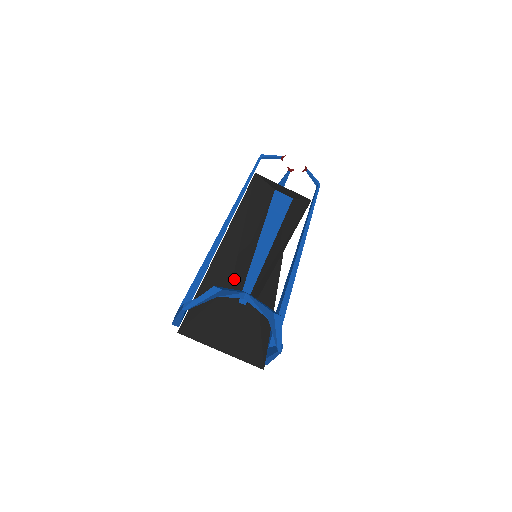
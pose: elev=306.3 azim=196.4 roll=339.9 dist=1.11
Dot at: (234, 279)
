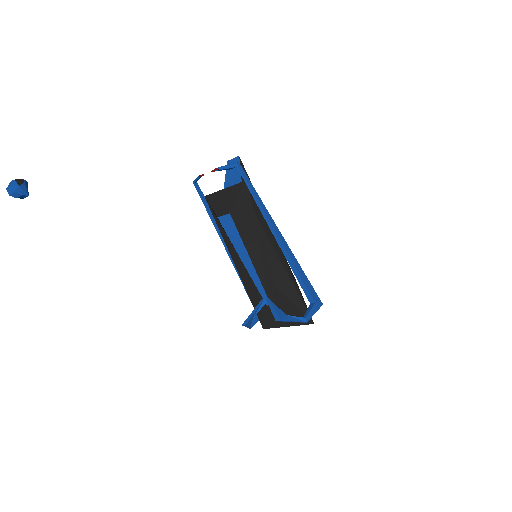
Dot at: occluded
